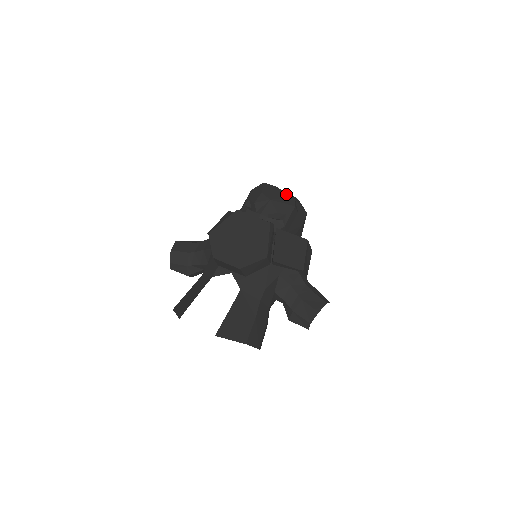
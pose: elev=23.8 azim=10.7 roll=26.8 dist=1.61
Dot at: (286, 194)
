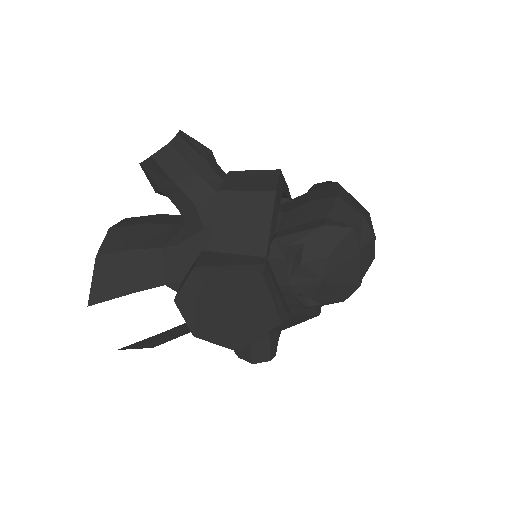
Dot at: (356, 276)
